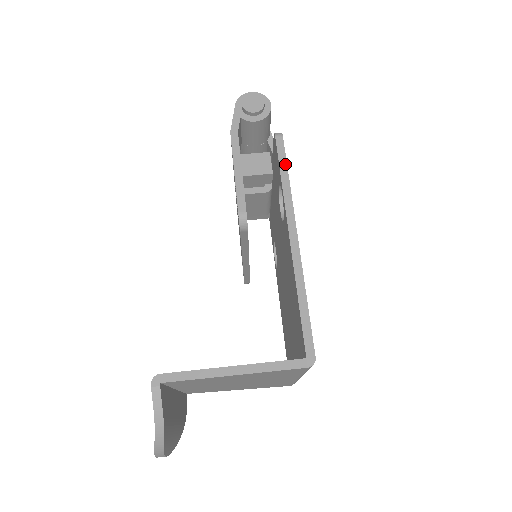
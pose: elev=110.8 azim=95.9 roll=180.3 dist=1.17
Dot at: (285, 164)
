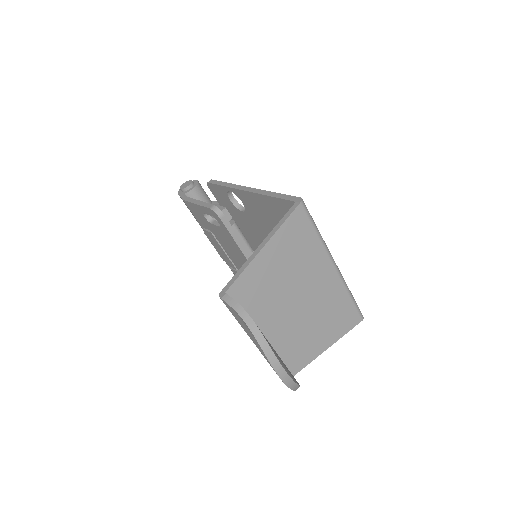
Dot at: (220, 182)
